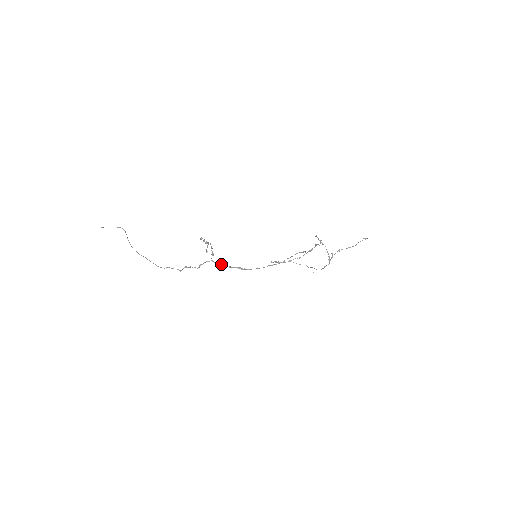
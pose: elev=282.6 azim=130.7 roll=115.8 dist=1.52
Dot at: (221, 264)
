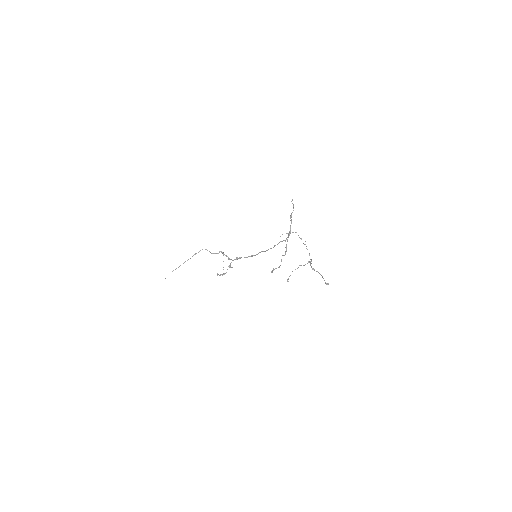
Dot at: occluded
